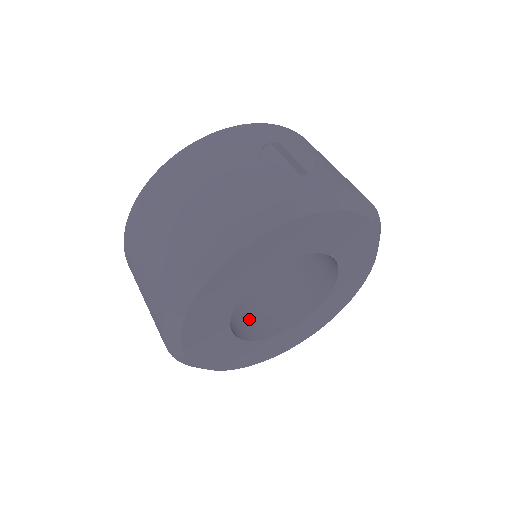
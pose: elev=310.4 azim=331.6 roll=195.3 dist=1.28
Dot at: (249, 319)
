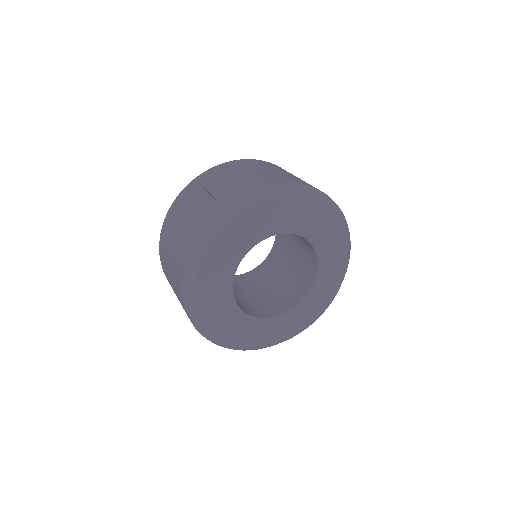
Dot at: (282, 298)
